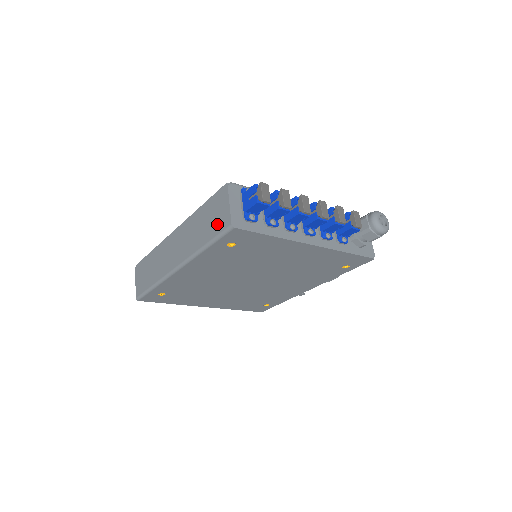
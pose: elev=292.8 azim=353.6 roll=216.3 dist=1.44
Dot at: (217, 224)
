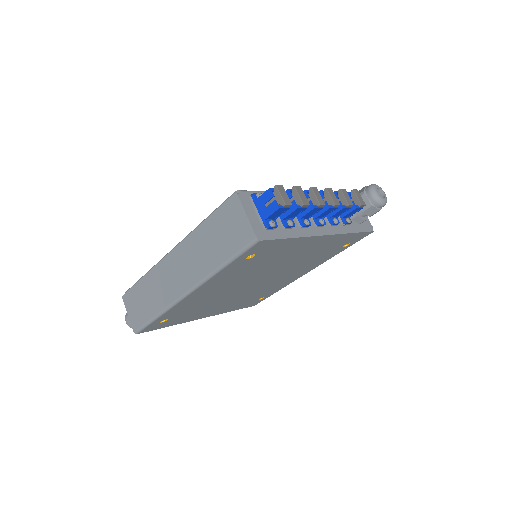
Dot at: (235, 239)
